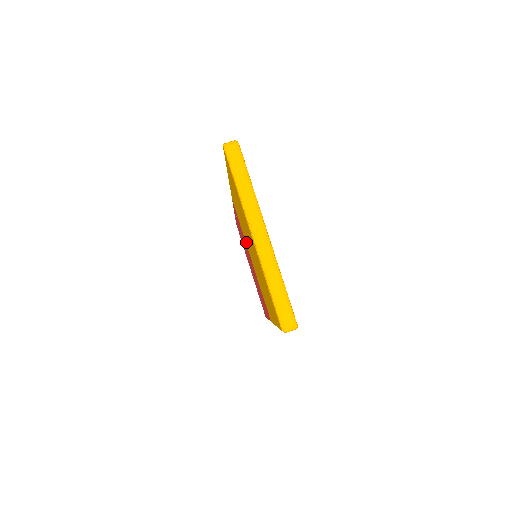
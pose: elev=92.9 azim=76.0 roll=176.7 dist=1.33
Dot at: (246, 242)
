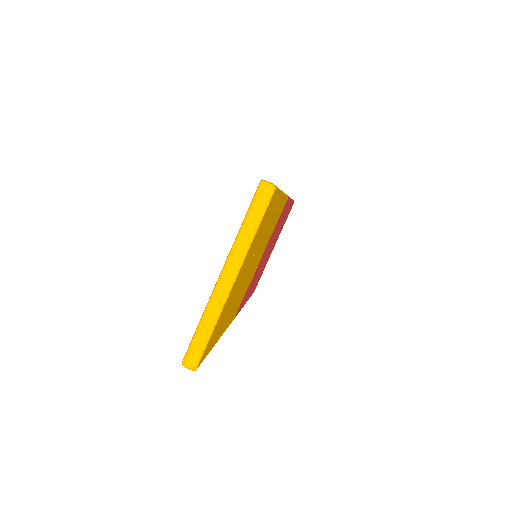
Dot at: occluded
